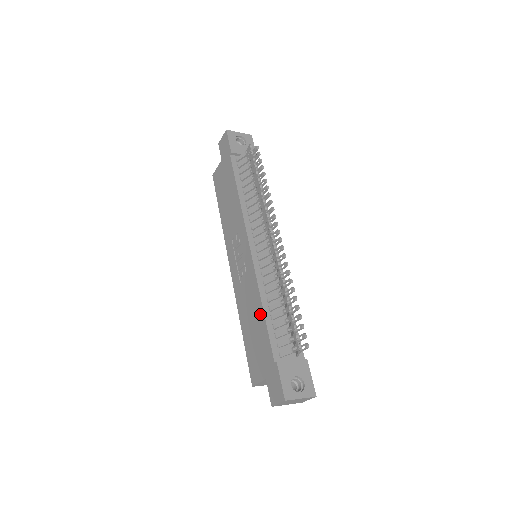
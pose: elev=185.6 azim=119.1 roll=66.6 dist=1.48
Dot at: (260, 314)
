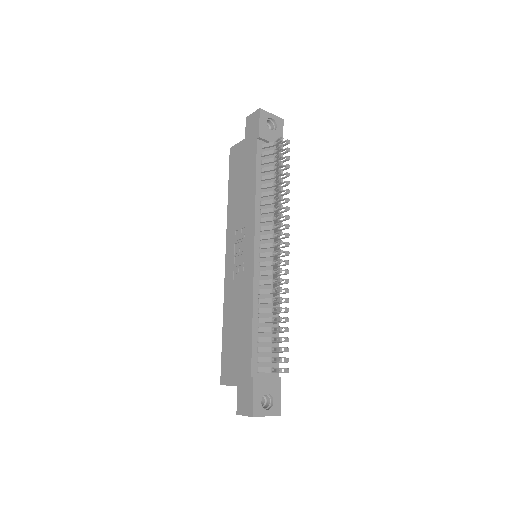
Dot at: (248, 323)
